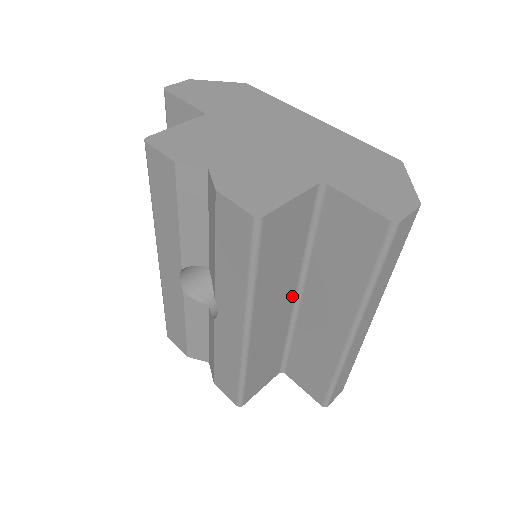
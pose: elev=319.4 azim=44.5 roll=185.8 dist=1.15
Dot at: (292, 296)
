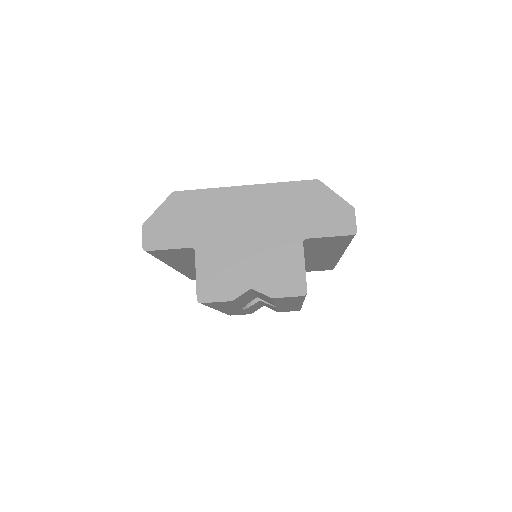
Dot at: occluded
